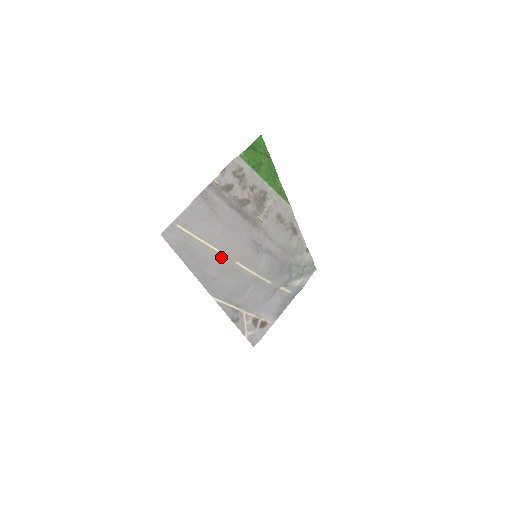
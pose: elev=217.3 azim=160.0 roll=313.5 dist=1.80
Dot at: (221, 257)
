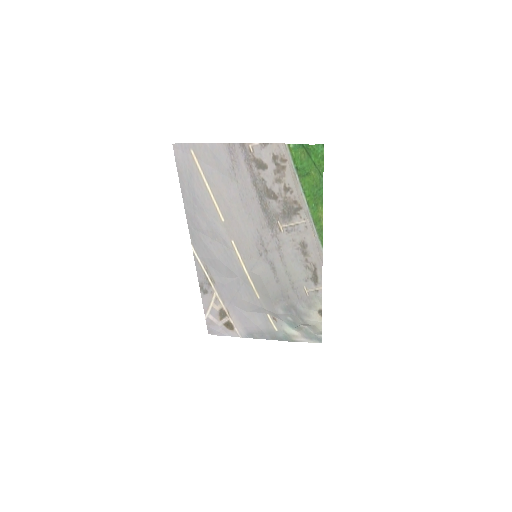
Dot at: (219, 220)
